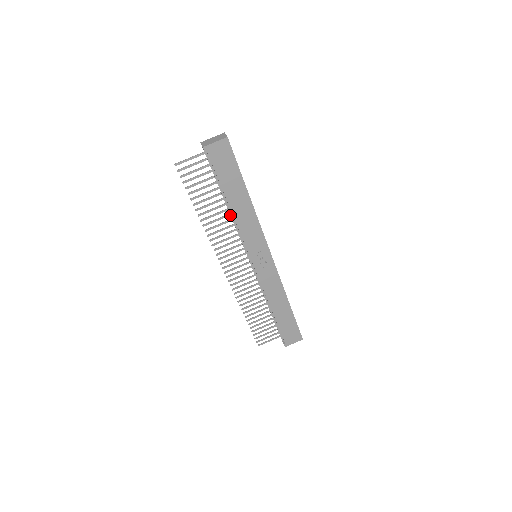
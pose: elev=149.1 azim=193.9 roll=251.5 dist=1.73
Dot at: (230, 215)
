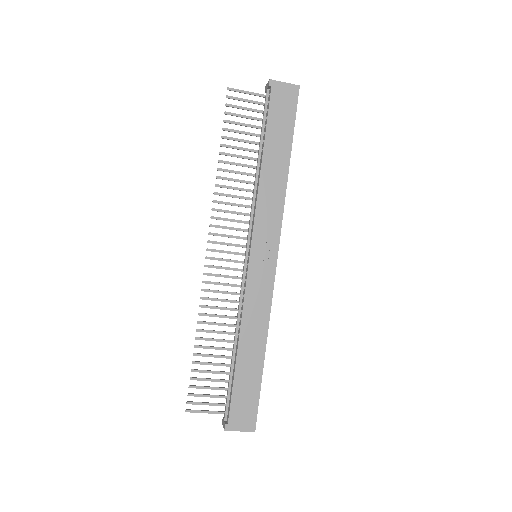
Dot at: (253, 184)
